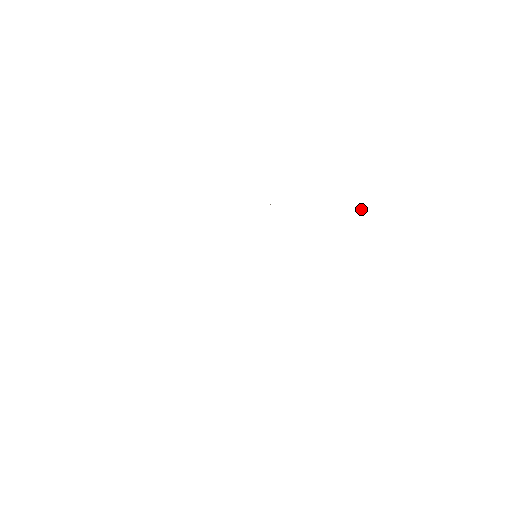
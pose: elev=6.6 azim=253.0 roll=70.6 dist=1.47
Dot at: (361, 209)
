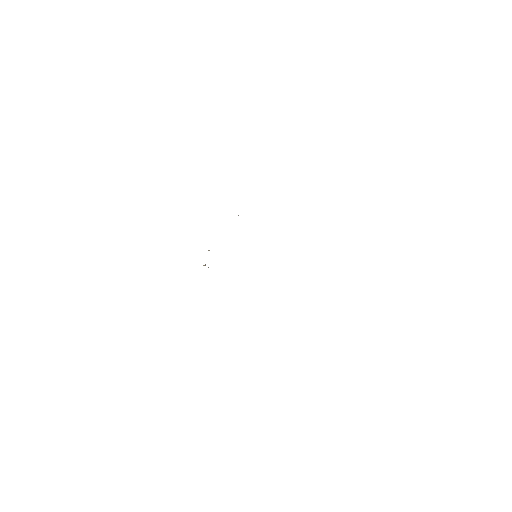
Dot at: occluded
